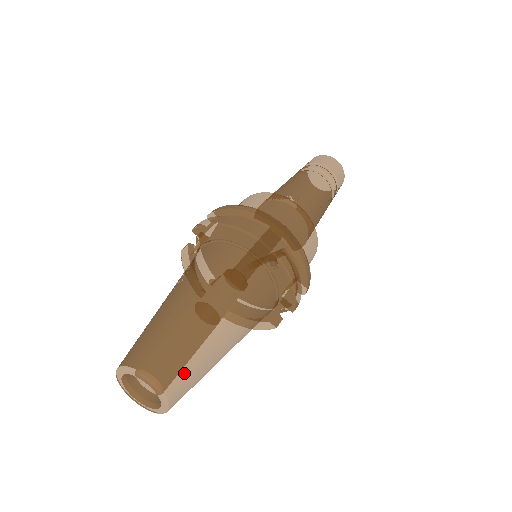
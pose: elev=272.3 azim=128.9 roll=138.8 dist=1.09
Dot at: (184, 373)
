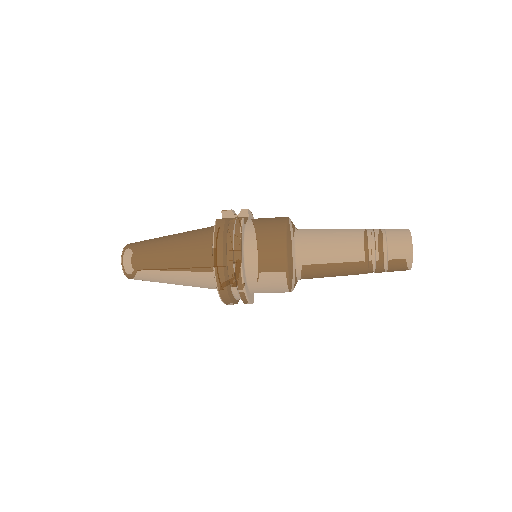
Dot at: (140, 278)
